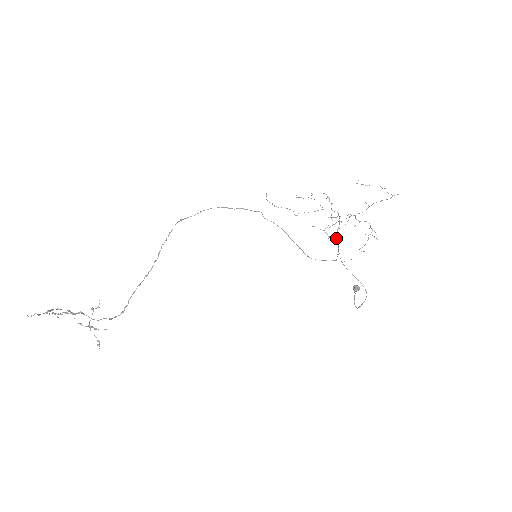
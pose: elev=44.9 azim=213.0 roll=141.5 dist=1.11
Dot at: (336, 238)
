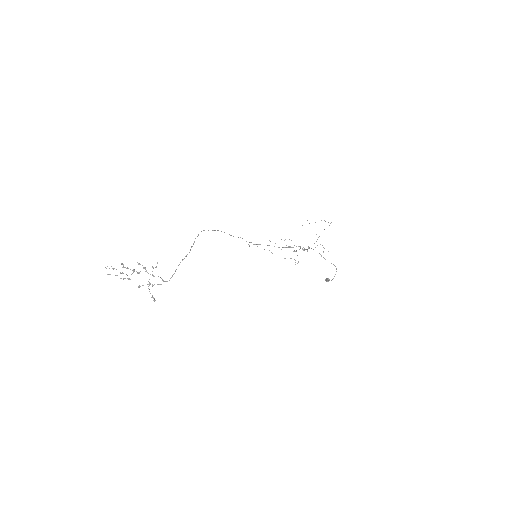
Dot at: (304, 250)
